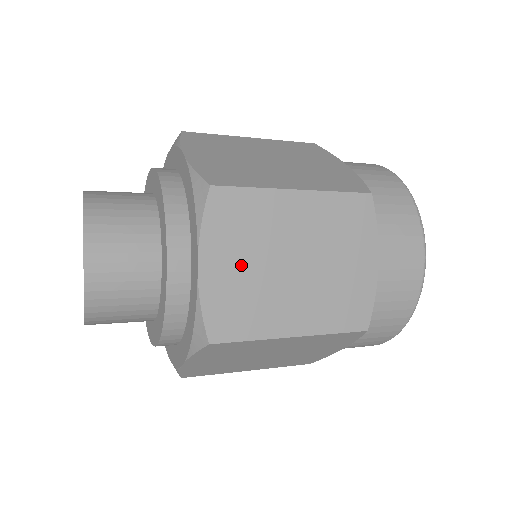
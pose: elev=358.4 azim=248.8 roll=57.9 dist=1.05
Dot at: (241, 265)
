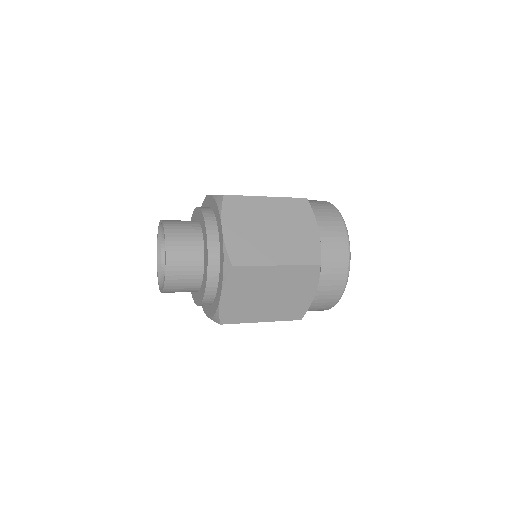
Dot at: (242, 296)
